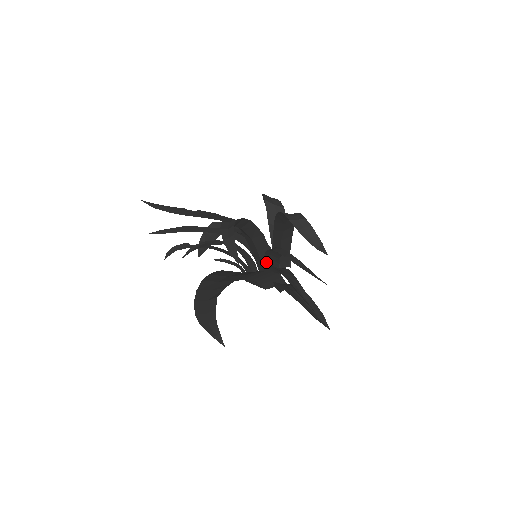
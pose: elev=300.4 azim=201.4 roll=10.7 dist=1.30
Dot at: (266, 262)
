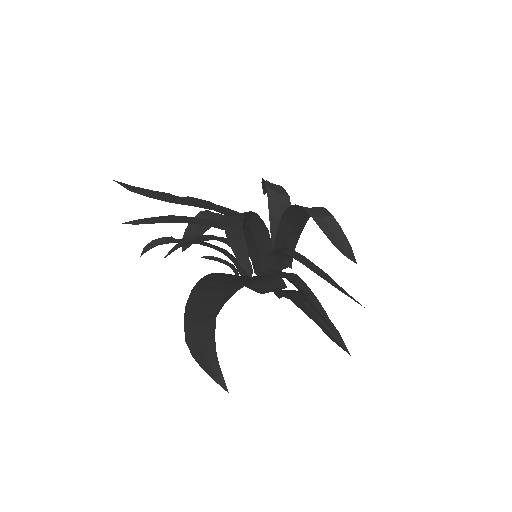
Dot at: (266, 263)
